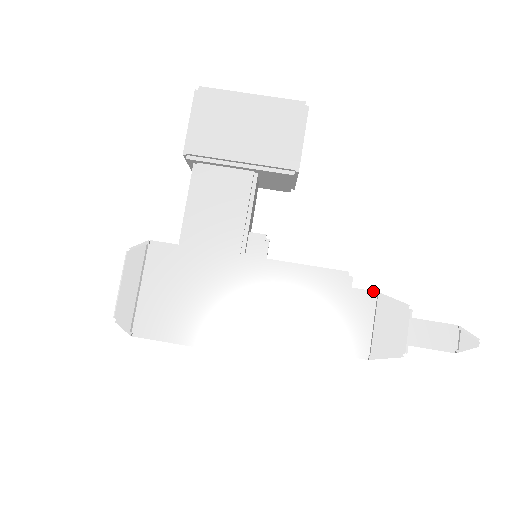
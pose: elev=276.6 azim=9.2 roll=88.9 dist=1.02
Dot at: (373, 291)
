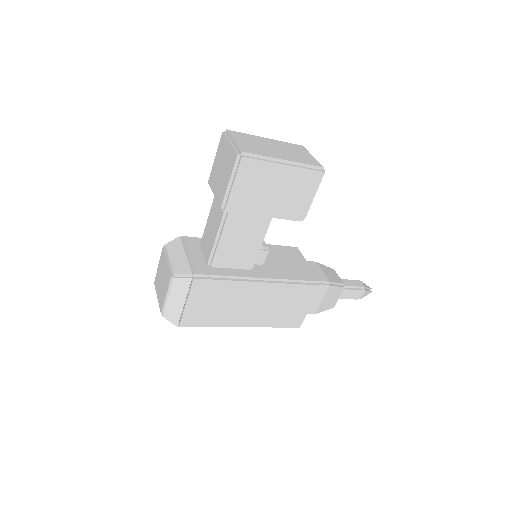
Dot at: (328, 282)
